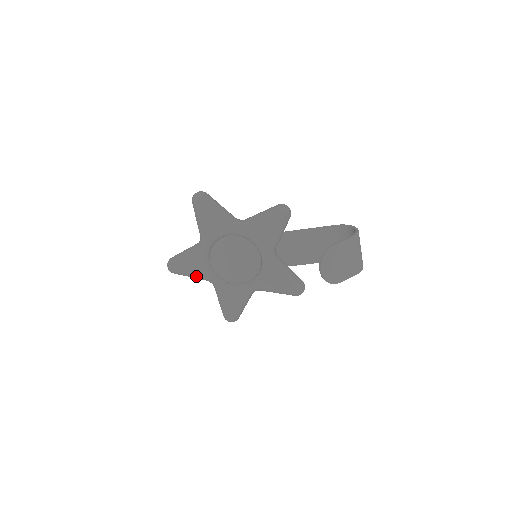
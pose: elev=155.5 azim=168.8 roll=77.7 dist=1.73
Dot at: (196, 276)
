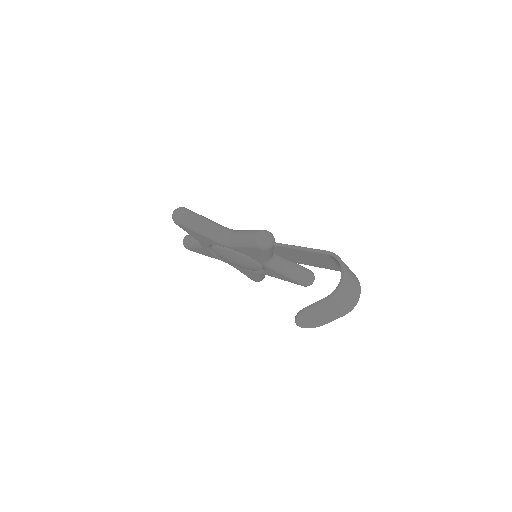
Dot at: occluded
